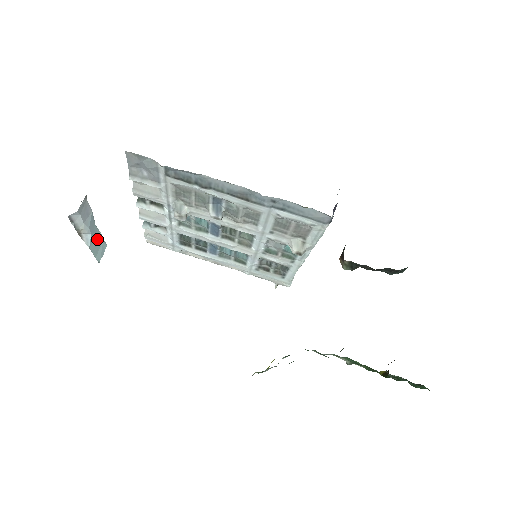
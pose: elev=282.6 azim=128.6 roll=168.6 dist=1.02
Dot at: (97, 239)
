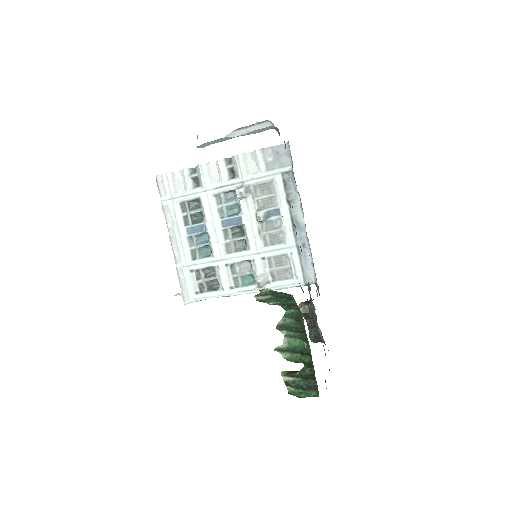
Dot at: (220, 140)
